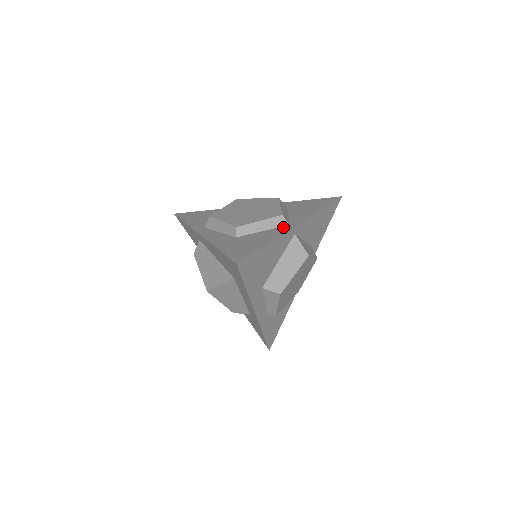
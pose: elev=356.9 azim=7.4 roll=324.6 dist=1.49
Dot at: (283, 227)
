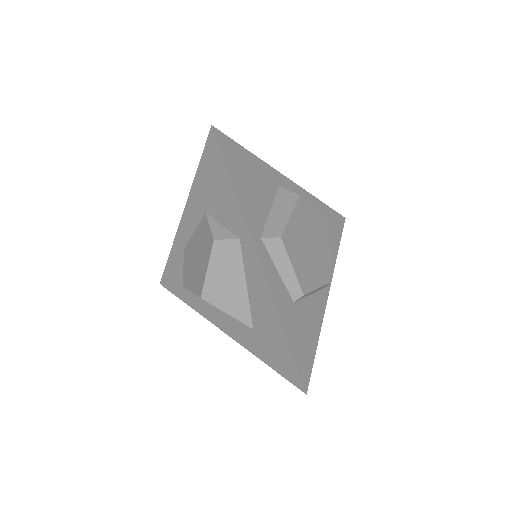
Dot at: (322, 293)
